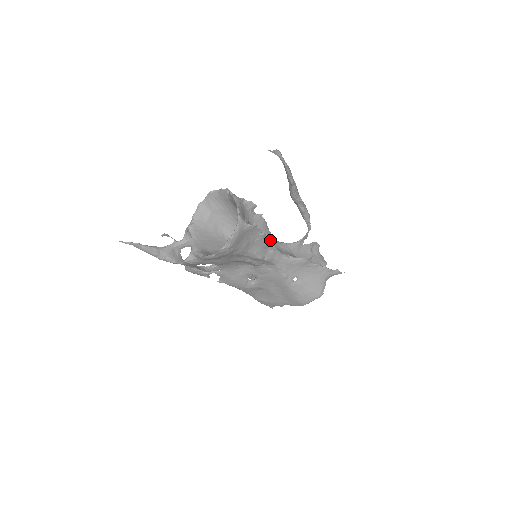
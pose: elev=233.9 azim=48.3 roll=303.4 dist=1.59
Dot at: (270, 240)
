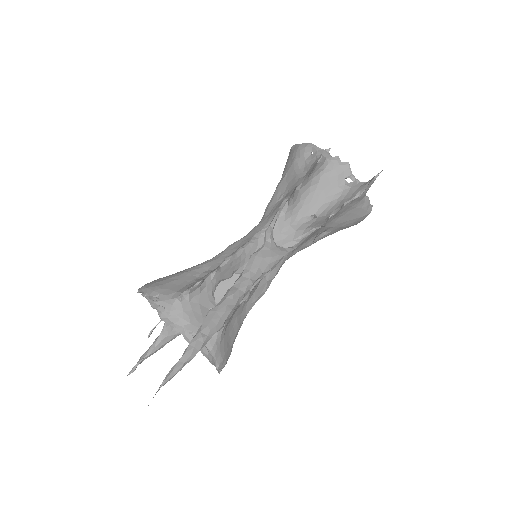
Dot at: (257, 282)
